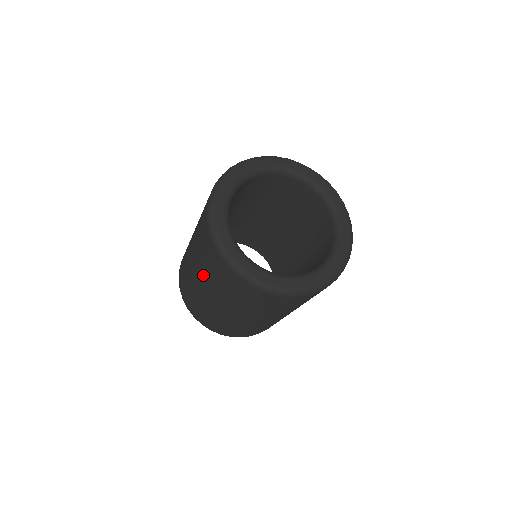
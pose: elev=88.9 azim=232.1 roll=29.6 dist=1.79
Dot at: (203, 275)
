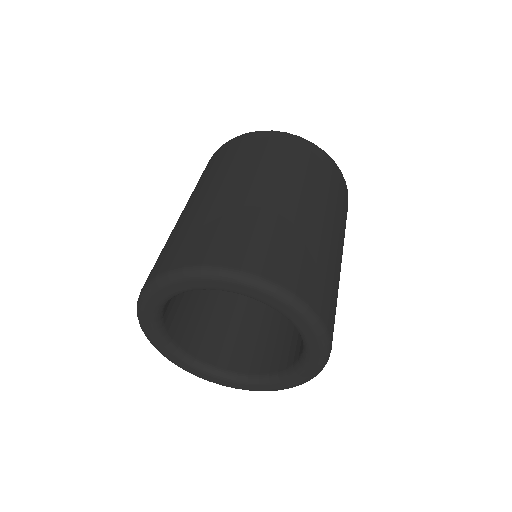
Dot at: occluded
